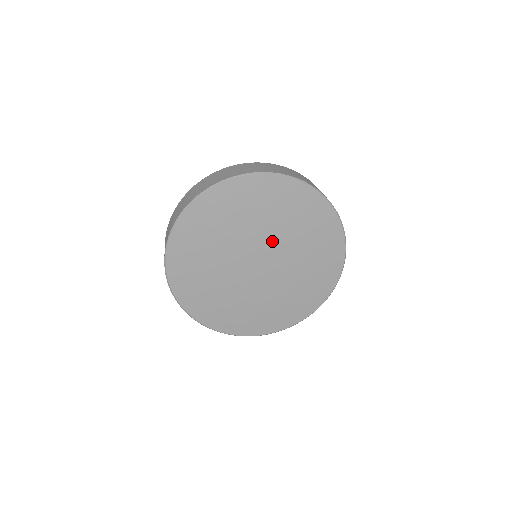
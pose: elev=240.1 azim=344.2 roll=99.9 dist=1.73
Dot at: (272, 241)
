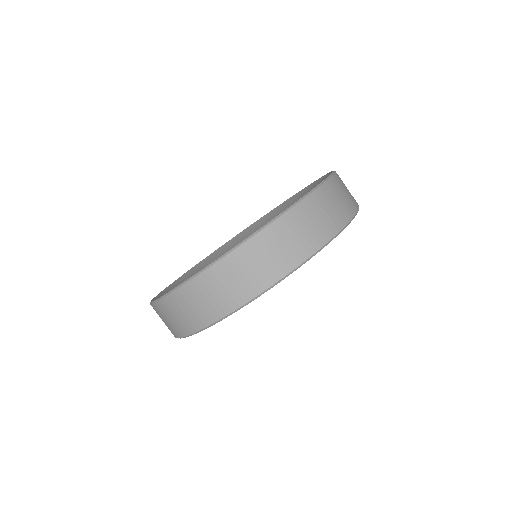
Dot at: occluded
